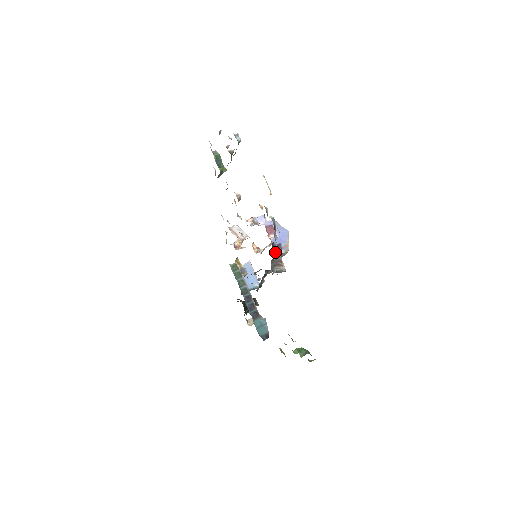
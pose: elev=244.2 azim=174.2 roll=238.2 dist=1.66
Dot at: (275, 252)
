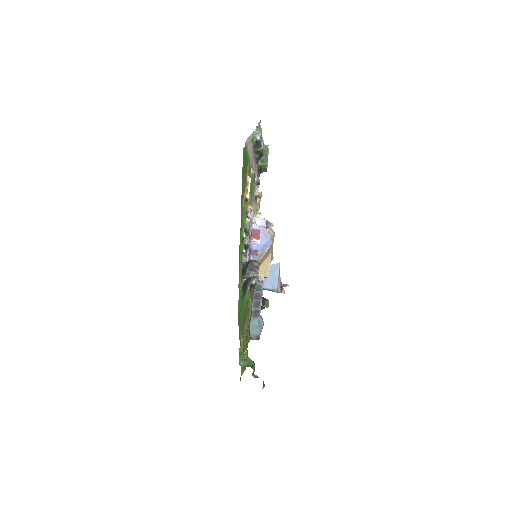
Dot at: (246, 255)
